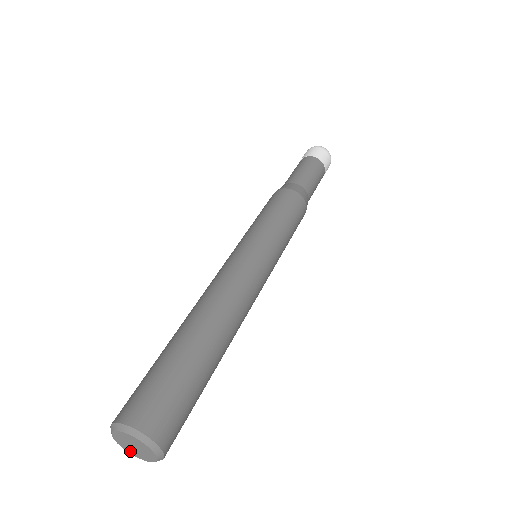
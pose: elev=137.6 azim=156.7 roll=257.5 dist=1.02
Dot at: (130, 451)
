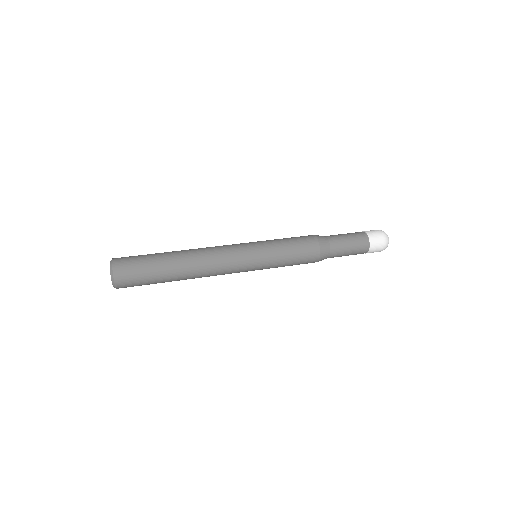
Dot at: occluded
